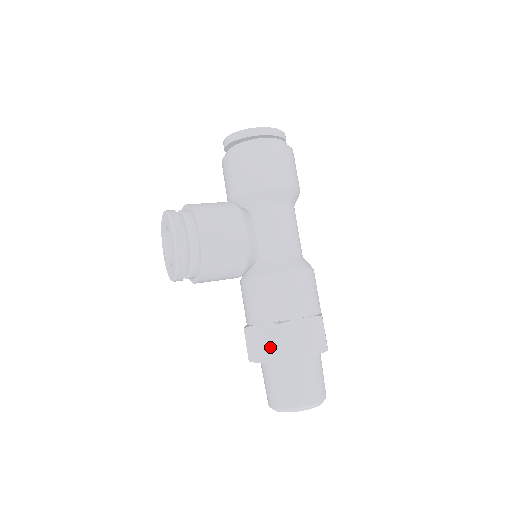
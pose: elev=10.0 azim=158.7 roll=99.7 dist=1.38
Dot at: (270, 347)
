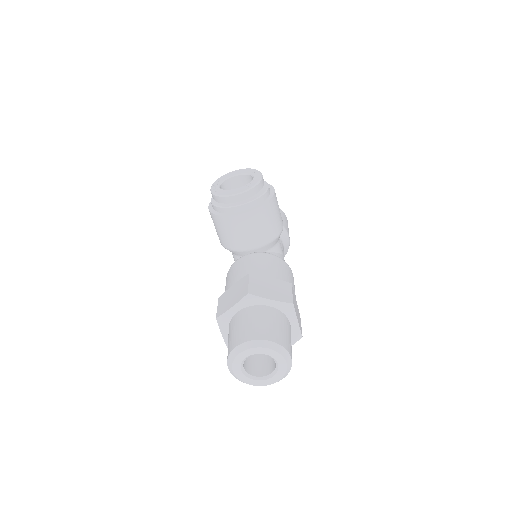
Dot at: (277, 292)
